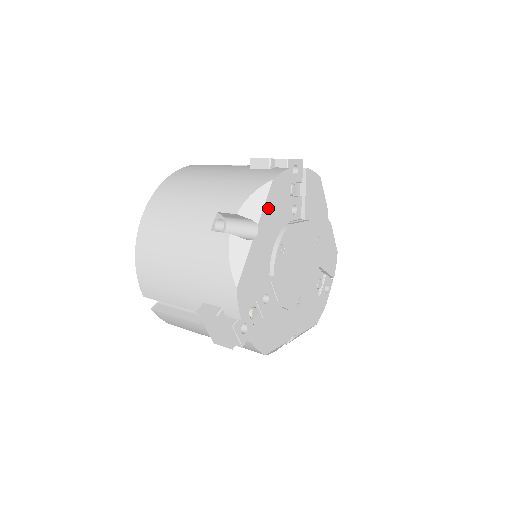
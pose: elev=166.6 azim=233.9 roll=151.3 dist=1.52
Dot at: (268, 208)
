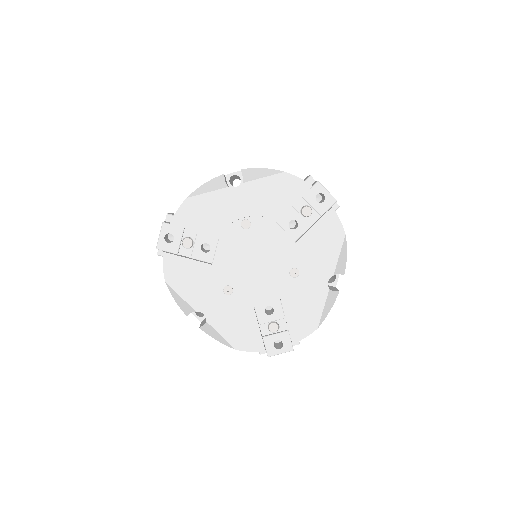
Dot at: (263, 185)
